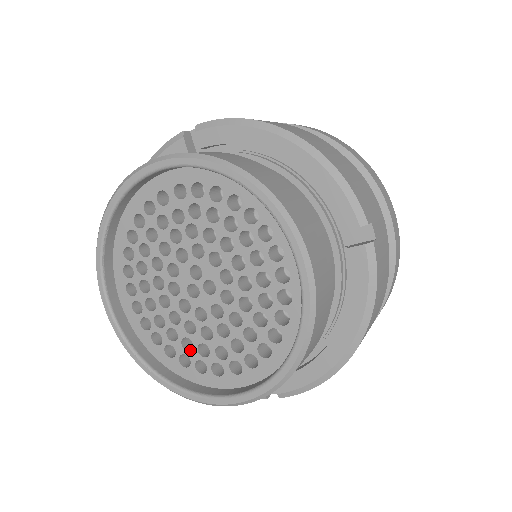
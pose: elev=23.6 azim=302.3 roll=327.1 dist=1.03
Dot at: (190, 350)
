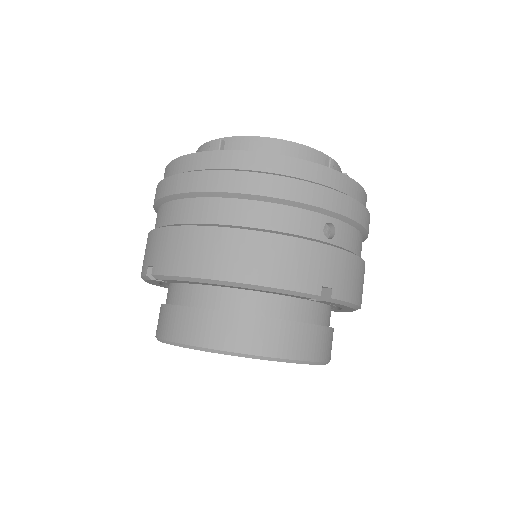
Dot at: occluded
